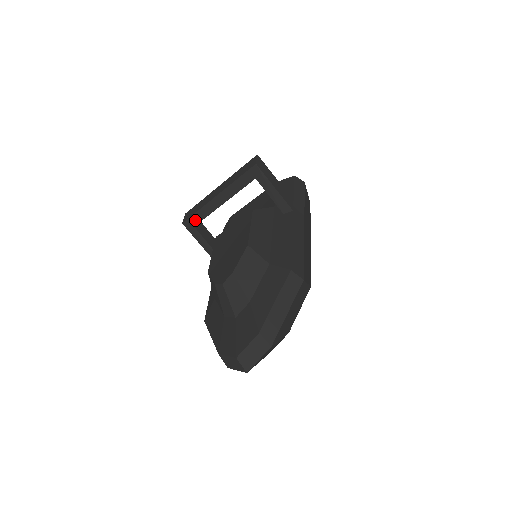
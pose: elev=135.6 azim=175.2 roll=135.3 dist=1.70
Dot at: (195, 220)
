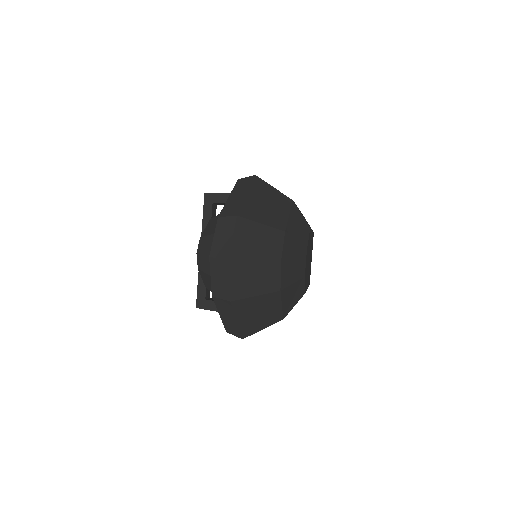
Dot at: (202, 292)
